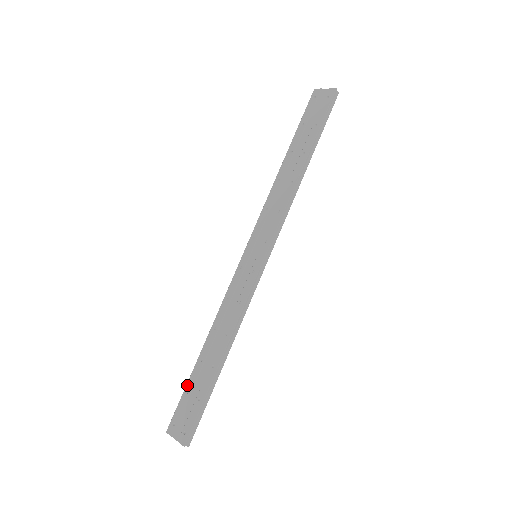
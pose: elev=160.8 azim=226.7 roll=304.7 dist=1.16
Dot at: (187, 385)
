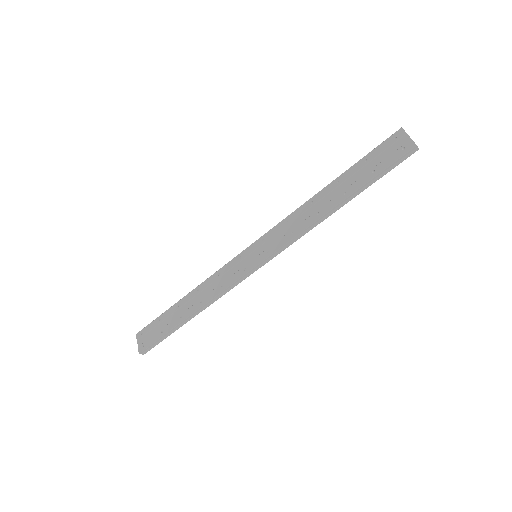
Dot at: (162, 314)
